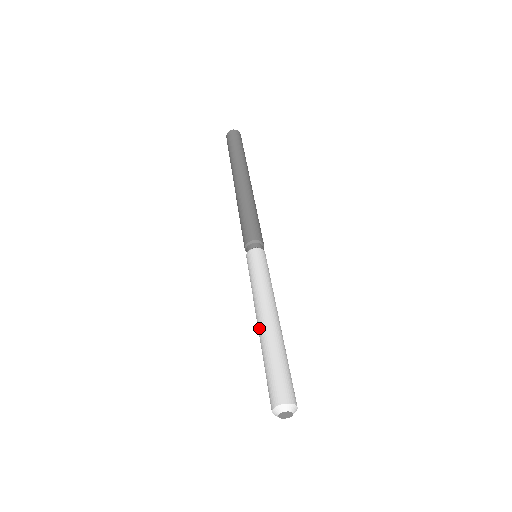
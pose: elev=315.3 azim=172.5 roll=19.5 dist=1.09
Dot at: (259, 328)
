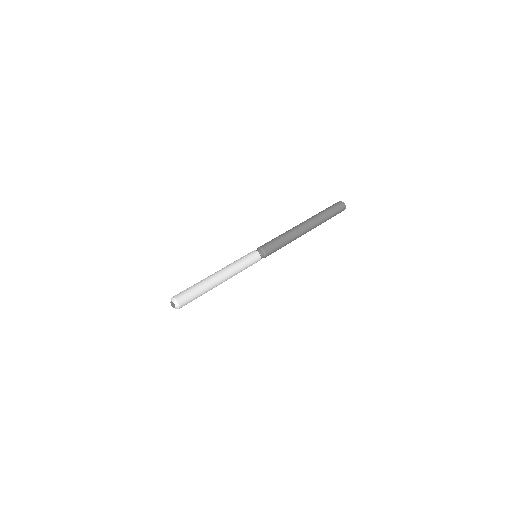
Dot at: occluded
